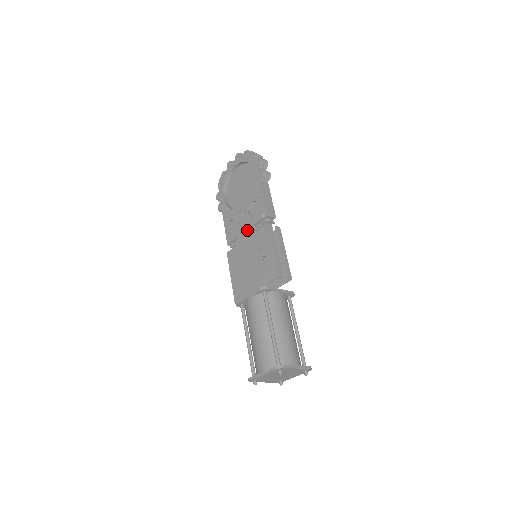
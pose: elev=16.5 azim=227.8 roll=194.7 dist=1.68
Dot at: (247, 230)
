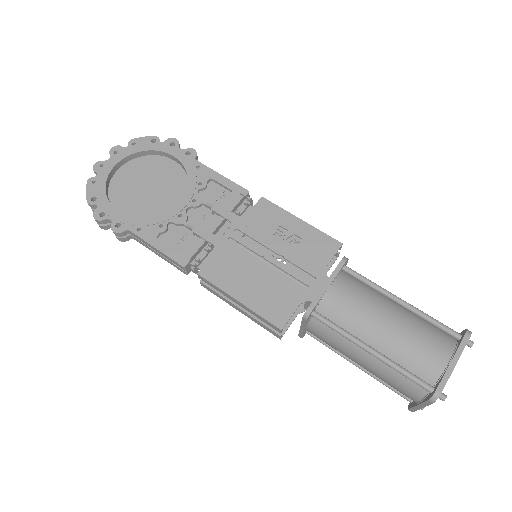
Dot at: (219, 226)
